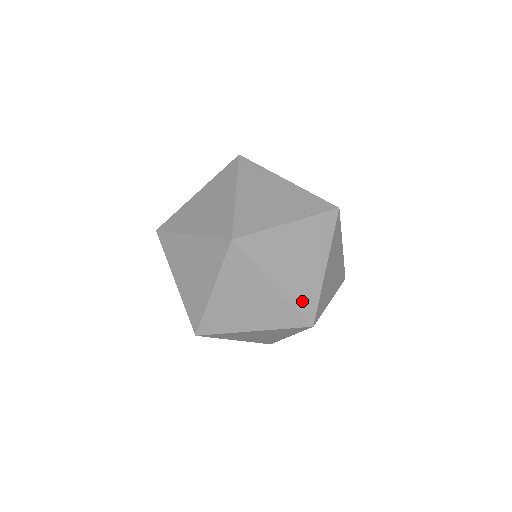
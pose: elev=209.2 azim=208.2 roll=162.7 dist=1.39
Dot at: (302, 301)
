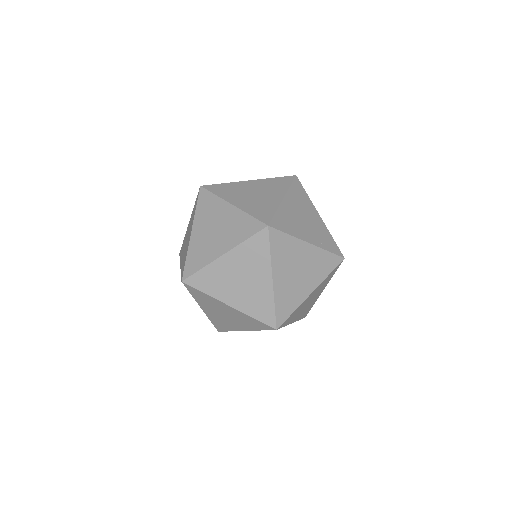
Dot at: (282, 305)
